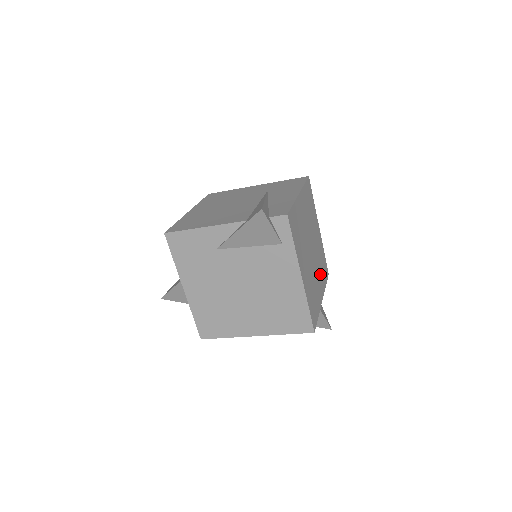
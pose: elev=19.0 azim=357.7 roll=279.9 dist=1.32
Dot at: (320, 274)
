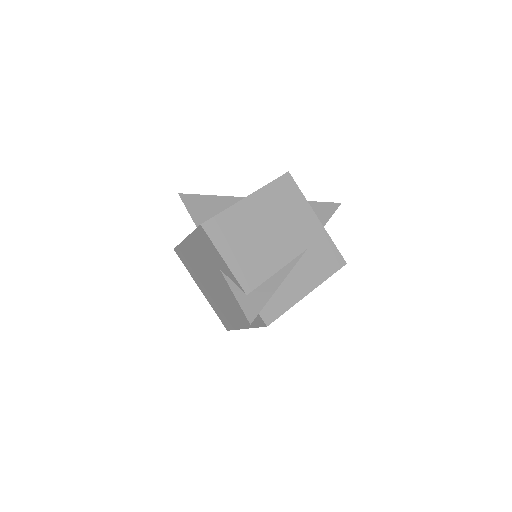
Dot at: occluded
